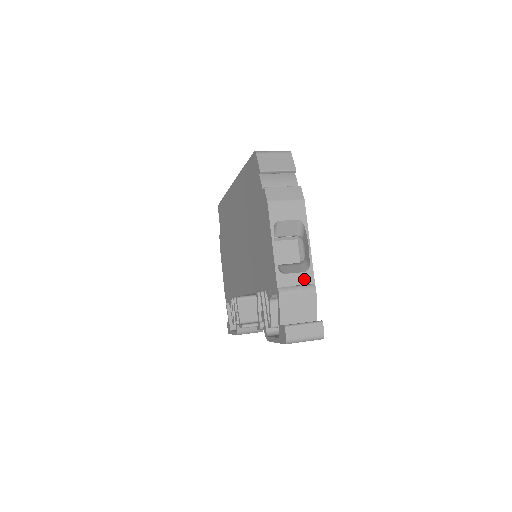
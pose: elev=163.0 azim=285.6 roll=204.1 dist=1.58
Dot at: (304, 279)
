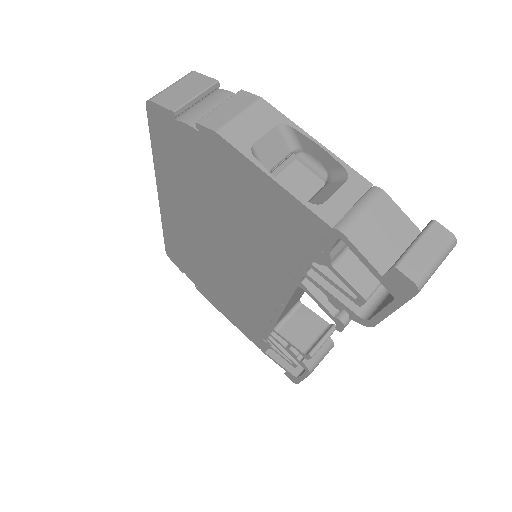
Dot at: (354, 190)
